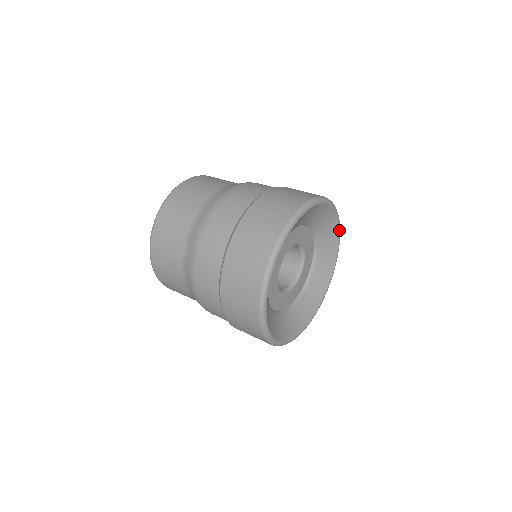
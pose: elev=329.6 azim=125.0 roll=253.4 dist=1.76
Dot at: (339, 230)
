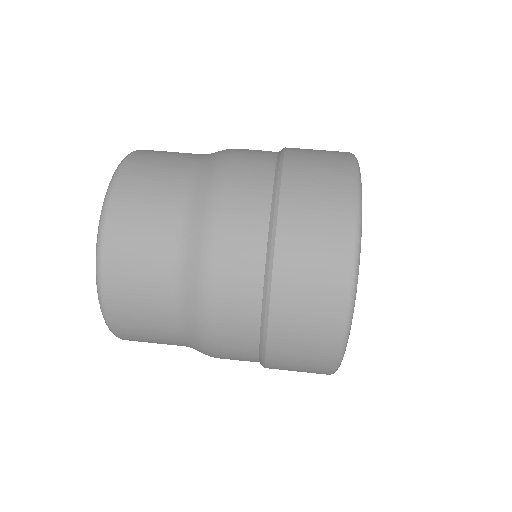
Dot at: occluded
